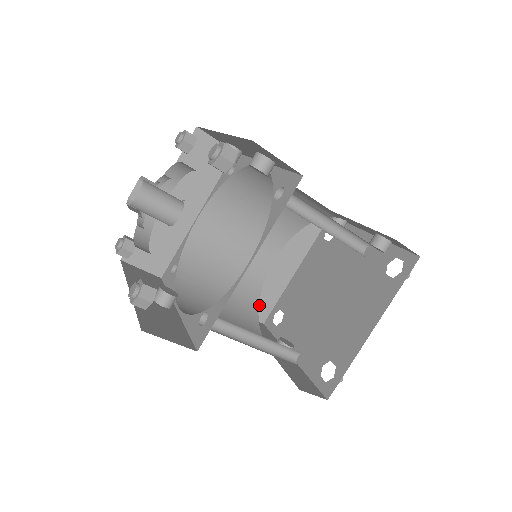
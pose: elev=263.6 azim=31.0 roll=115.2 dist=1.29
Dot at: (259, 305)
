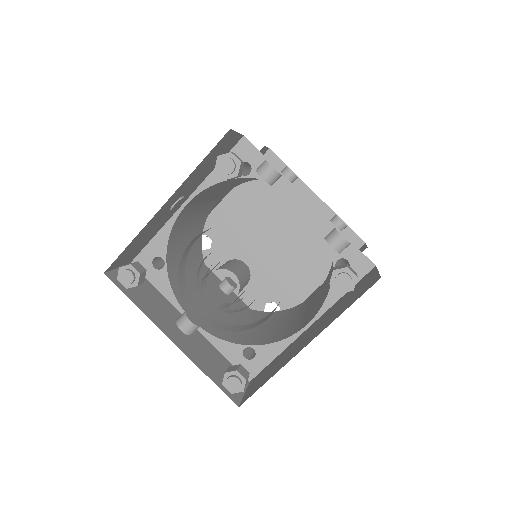
Dot at: occluded
